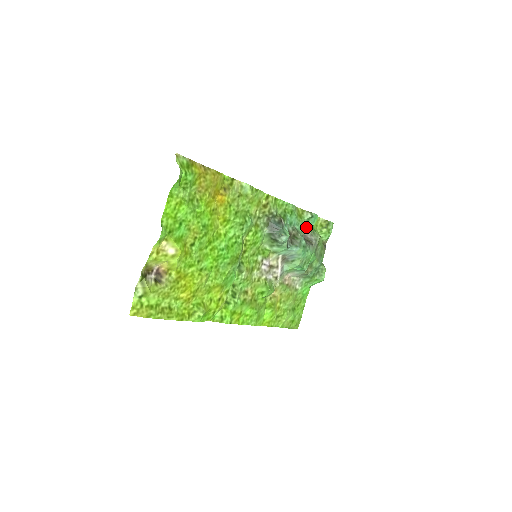
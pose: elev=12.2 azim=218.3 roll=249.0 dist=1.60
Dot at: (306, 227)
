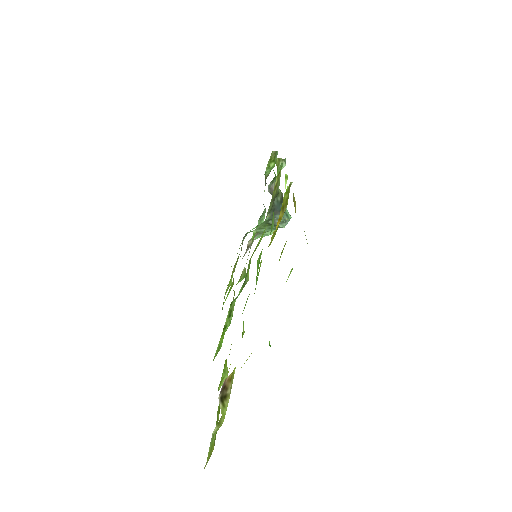
Dot at: occluded
